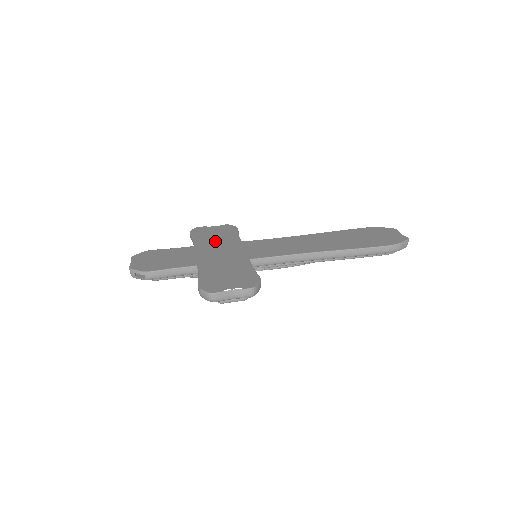
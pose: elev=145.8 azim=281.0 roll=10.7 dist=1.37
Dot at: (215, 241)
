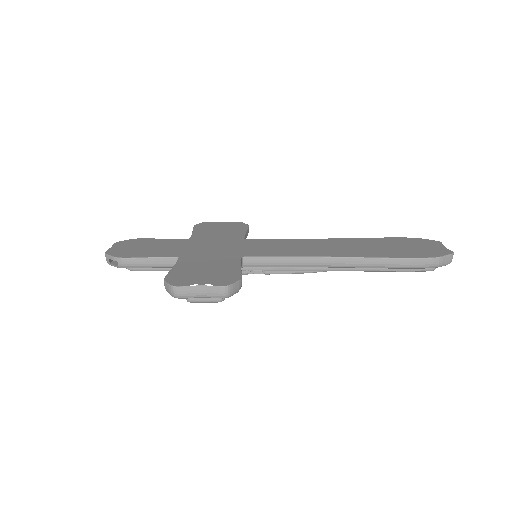
Dot at: (215, 236)
